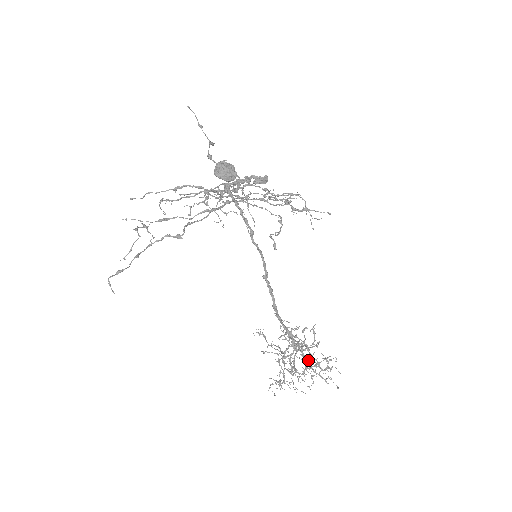
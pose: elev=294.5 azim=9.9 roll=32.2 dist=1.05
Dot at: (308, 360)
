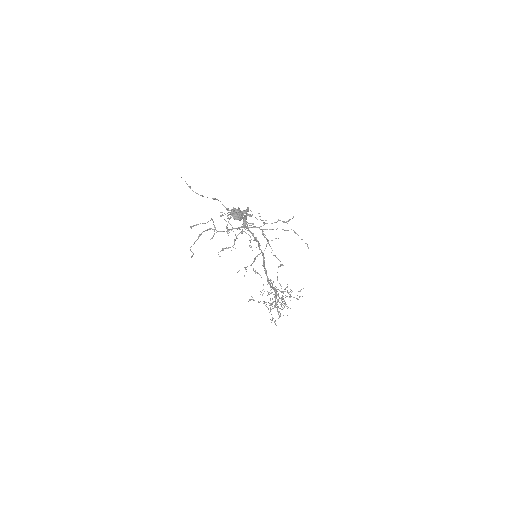
Dot at: (280, 298)
